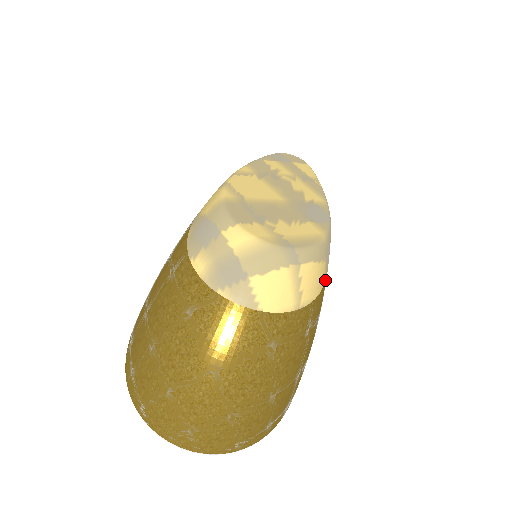
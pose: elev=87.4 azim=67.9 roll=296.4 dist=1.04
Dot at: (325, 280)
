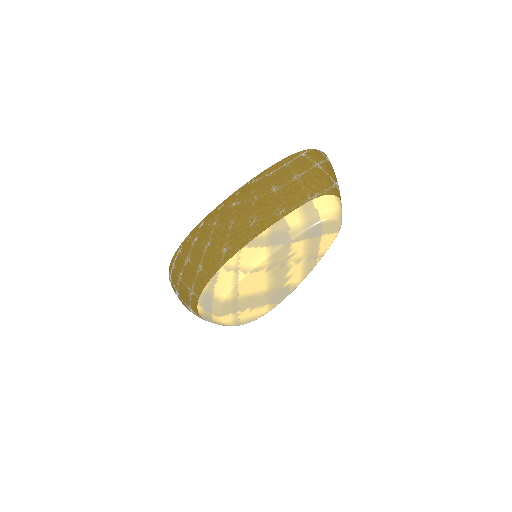
Dot at: occluded
